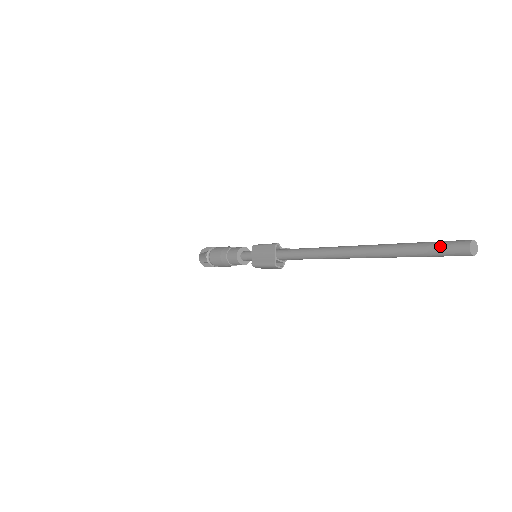
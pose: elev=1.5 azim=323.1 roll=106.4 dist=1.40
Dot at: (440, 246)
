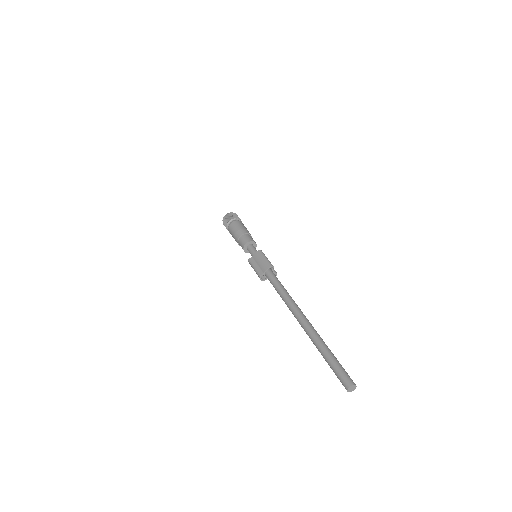
Dot at: (340, 370)
